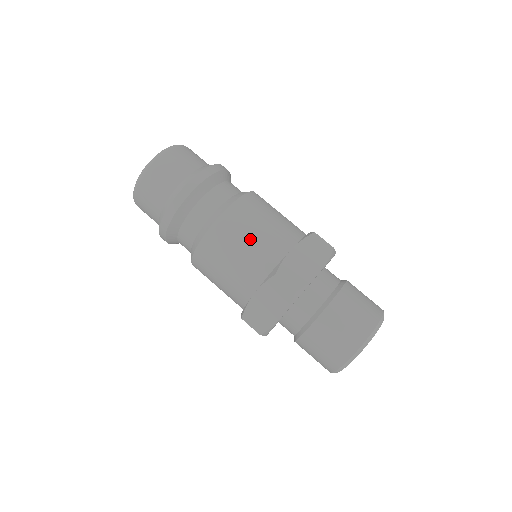
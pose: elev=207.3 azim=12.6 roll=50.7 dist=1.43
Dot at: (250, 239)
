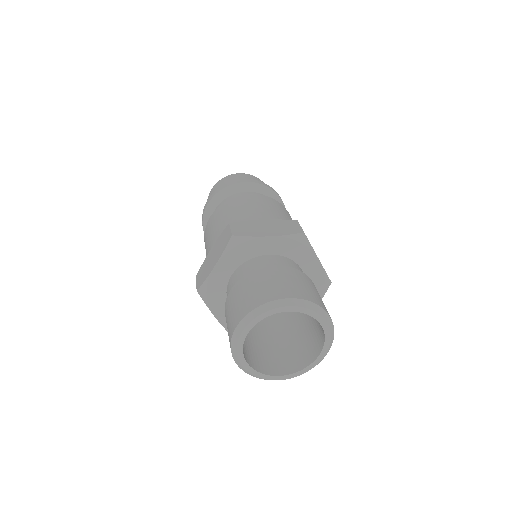
Dot at: (240, 211)
